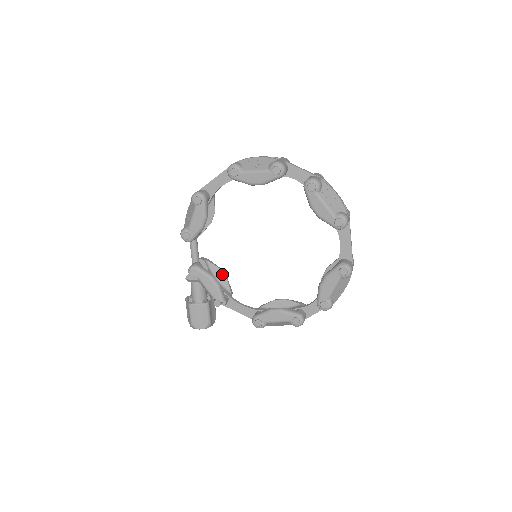
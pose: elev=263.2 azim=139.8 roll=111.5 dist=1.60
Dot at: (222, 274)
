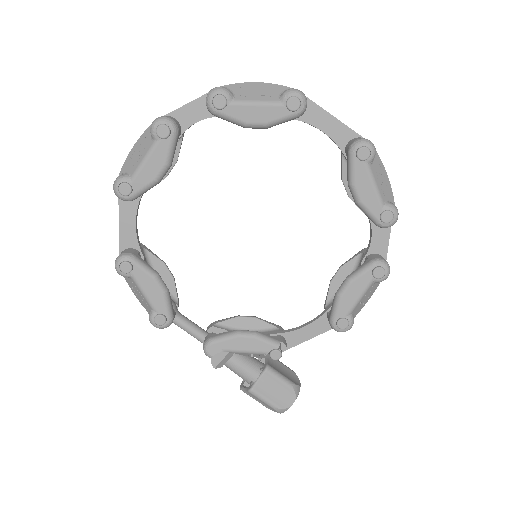
Dot at: (247, 319)
